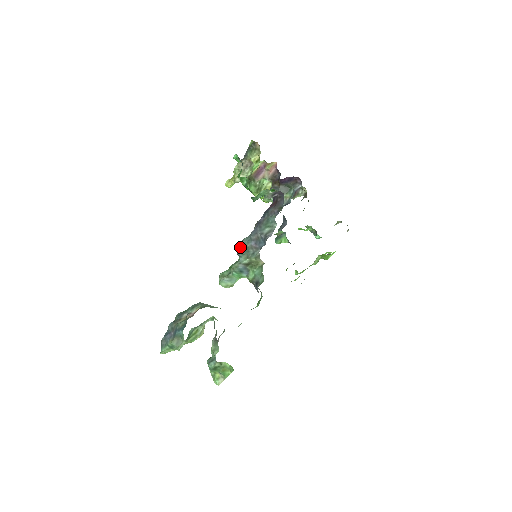
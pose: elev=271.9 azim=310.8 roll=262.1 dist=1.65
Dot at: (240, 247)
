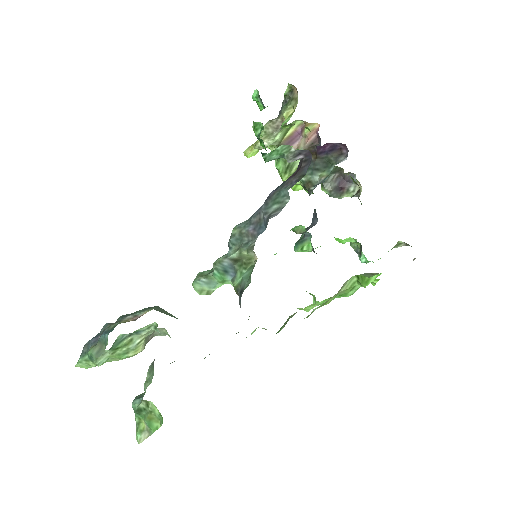
Dot at: (232, 232)
